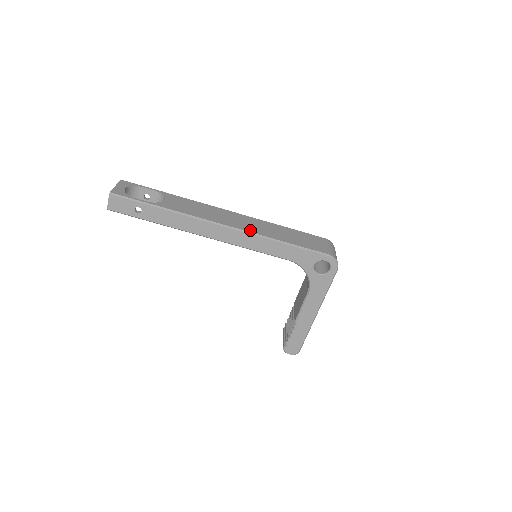
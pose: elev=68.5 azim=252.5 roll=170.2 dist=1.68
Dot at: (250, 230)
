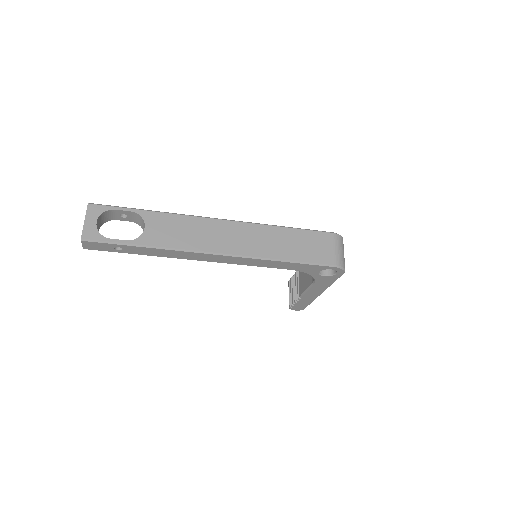
Dot at: (247, 252)
